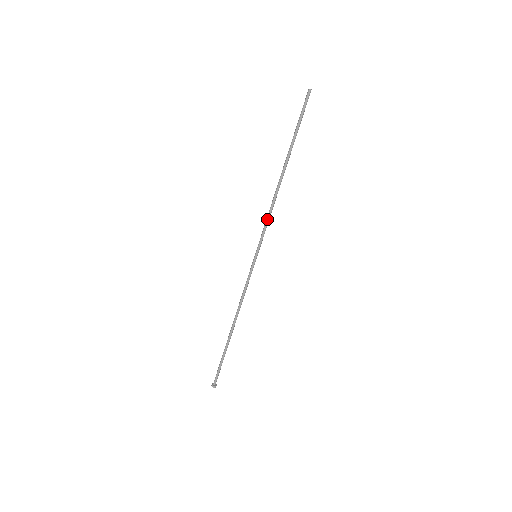
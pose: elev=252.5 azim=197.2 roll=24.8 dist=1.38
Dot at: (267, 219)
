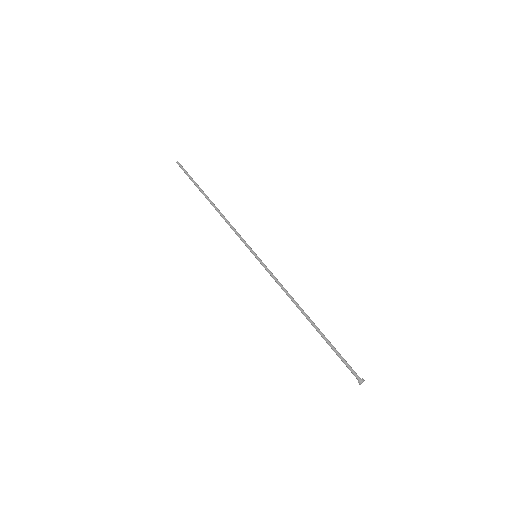
Dot at: (234, 230)
